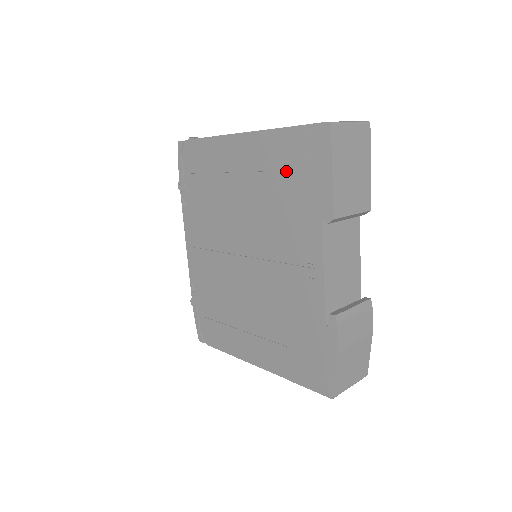
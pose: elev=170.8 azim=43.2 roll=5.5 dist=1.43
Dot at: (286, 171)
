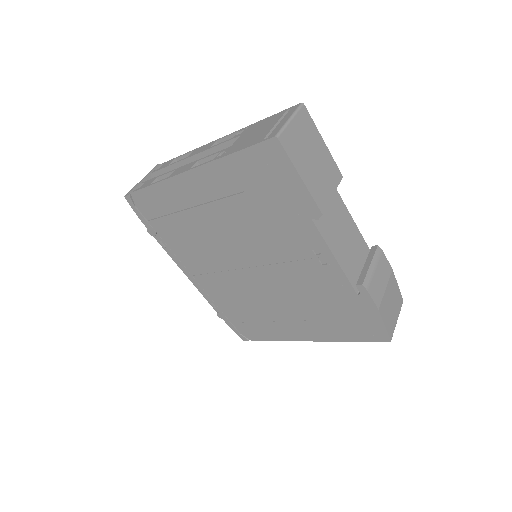
Dot at: (253, 190)
